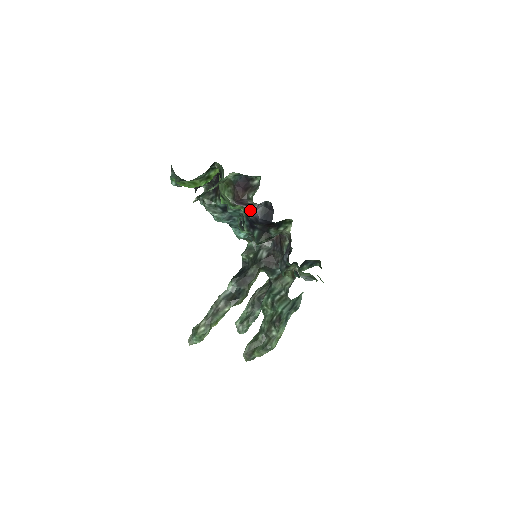
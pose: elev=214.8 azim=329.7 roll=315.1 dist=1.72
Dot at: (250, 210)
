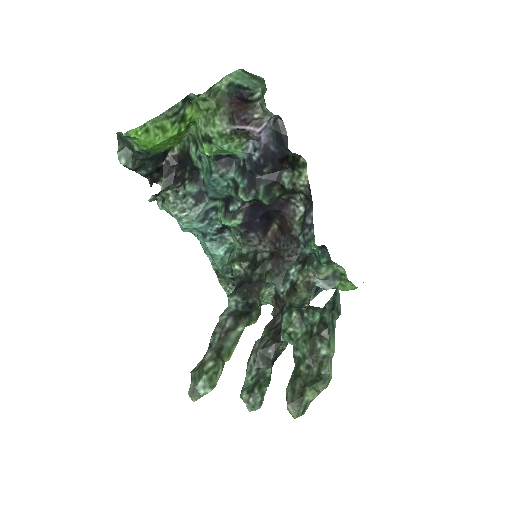
Dot at: (257, 132)
